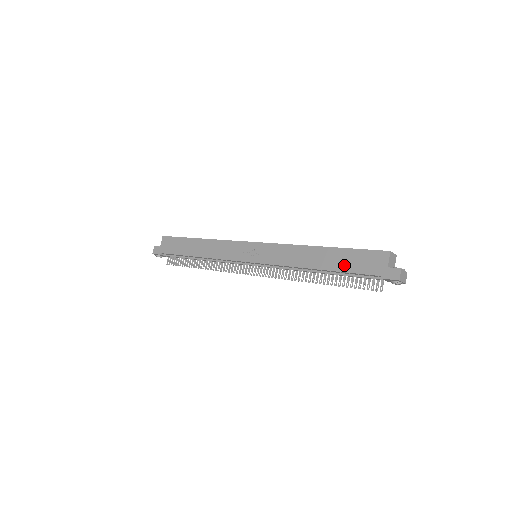
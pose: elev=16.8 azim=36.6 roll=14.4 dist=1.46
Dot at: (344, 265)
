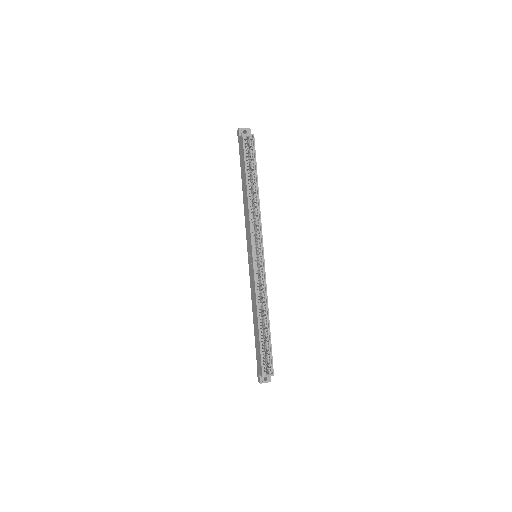
Dot at: (256, 343)
